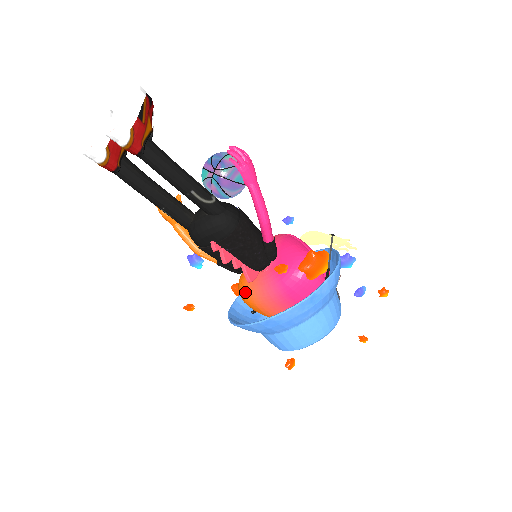
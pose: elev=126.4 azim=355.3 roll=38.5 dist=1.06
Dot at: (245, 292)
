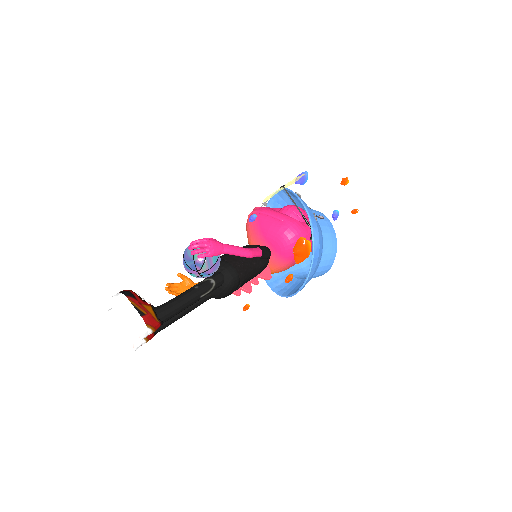
Dot at: occluded
